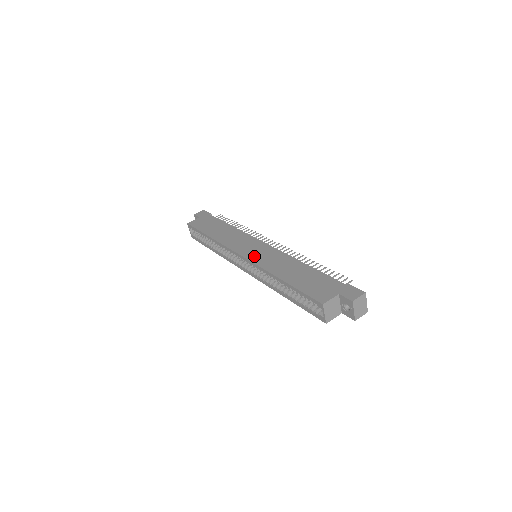
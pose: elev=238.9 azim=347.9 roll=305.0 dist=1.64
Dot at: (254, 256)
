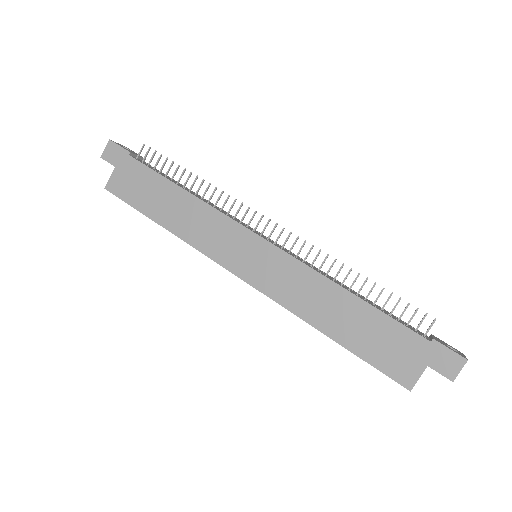
Dot at: (261, 279)
